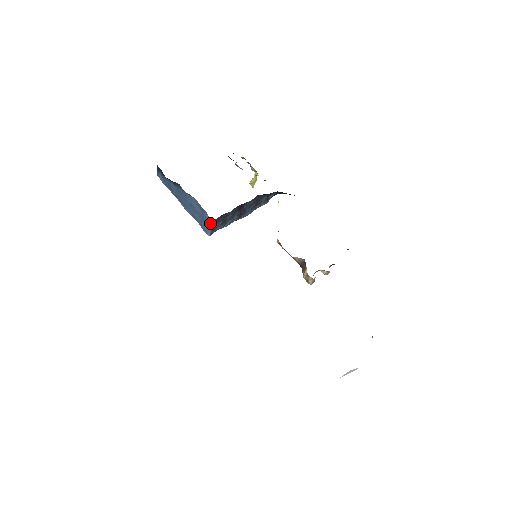
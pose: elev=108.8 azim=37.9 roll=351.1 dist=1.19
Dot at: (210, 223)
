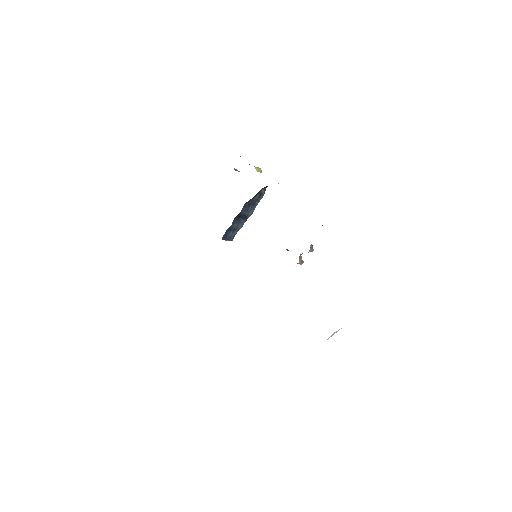
Dot at: (222, 239)
